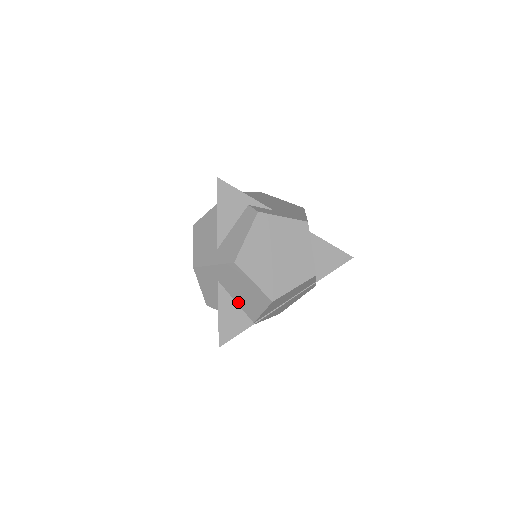
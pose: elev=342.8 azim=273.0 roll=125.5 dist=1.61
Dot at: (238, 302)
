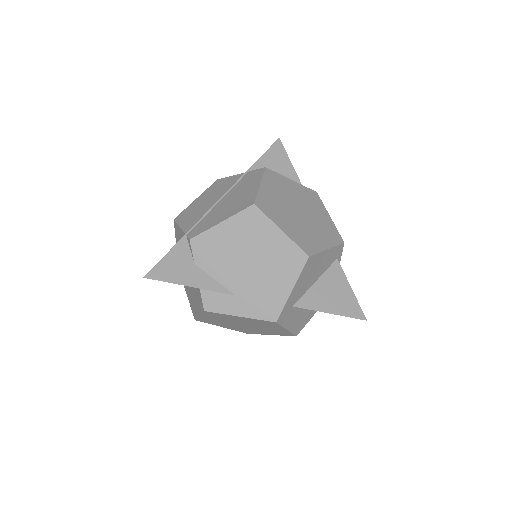
Dot at: occluded
